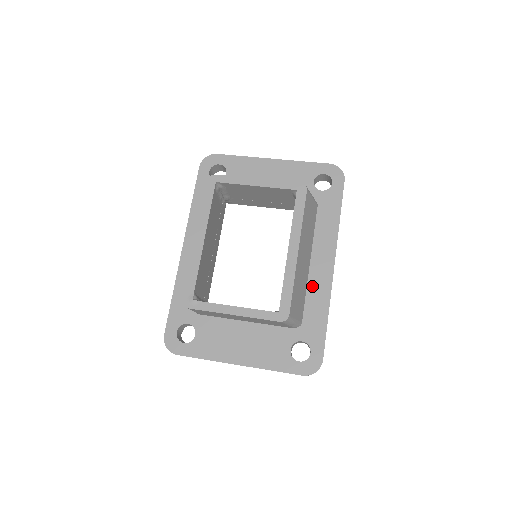
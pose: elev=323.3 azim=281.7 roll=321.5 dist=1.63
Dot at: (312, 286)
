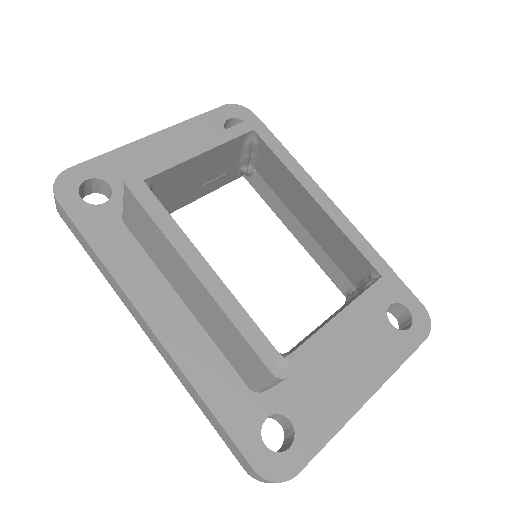
Dot at: occluded
